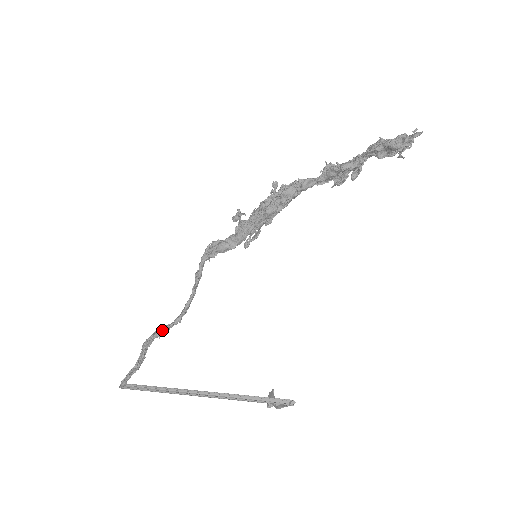
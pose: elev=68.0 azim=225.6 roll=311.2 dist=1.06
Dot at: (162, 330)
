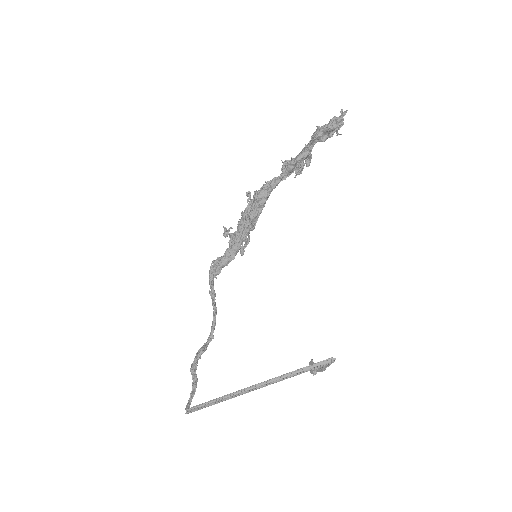
Dot at: (201, 350)
